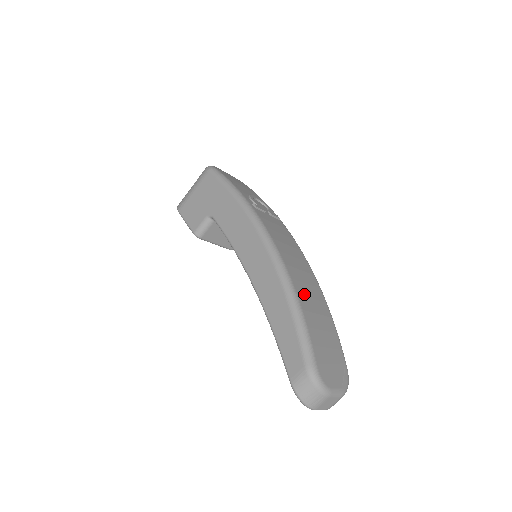
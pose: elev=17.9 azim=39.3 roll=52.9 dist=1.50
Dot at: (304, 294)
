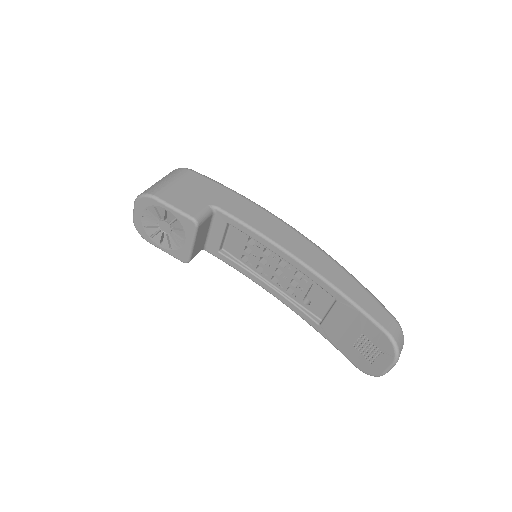
Dot at: occluded
